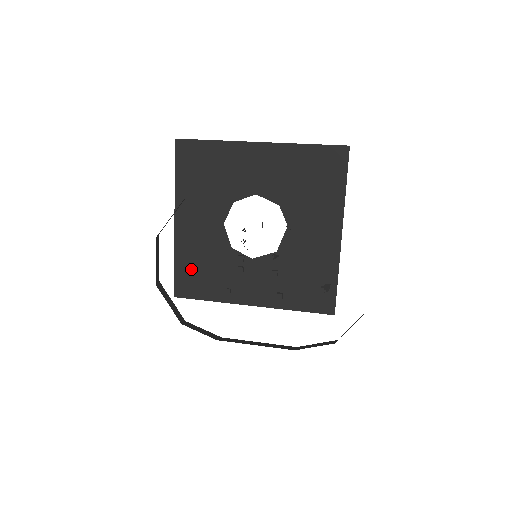
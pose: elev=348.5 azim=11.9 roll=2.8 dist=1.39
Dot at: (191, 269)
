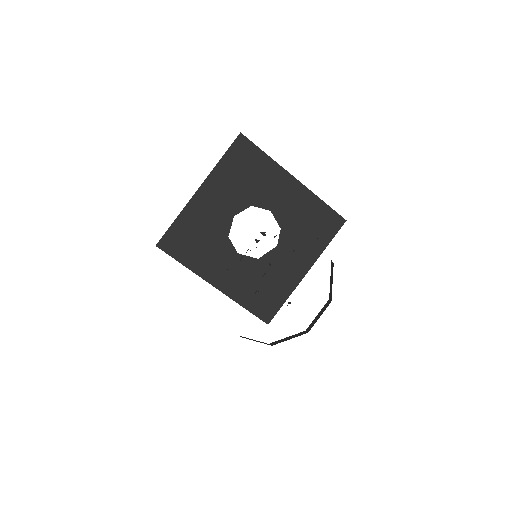
Dot at: (186, 233)
